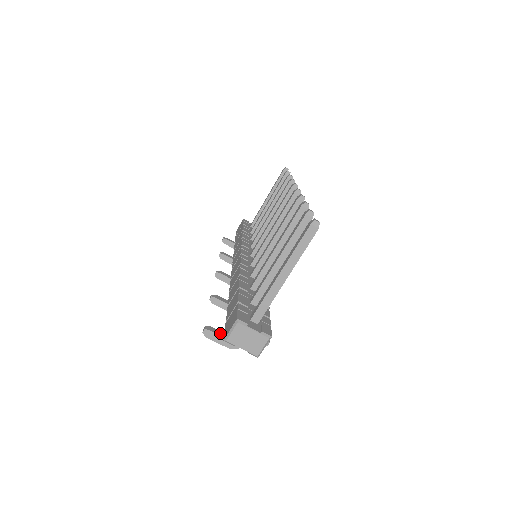
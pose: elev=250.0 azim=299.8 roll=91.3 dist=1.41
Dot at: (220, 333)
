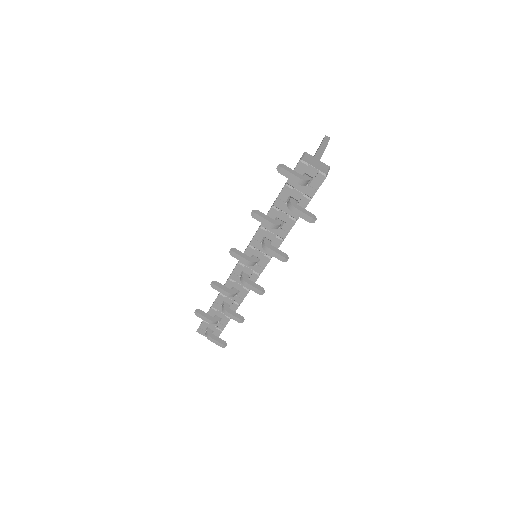
Dot at: occluded
